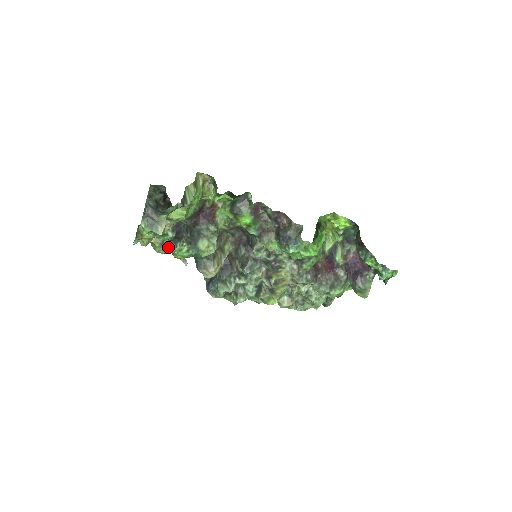
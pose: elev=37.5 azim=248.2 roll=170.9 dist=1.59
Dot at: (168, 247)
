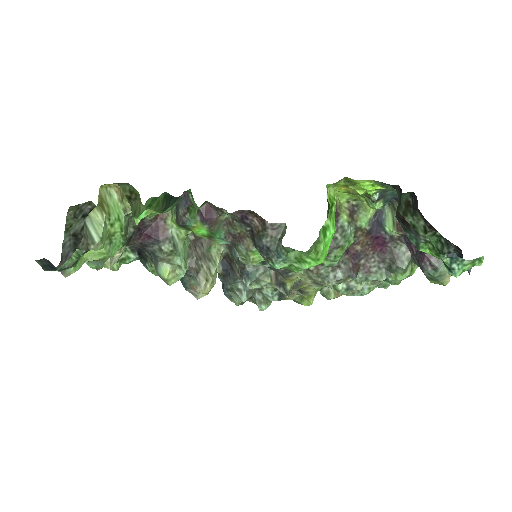
Dot at: occluded
